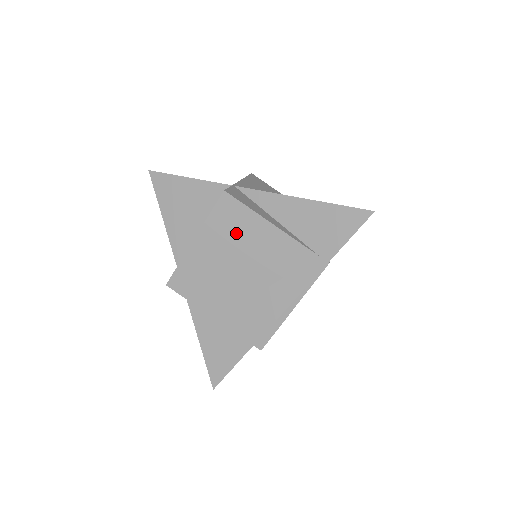
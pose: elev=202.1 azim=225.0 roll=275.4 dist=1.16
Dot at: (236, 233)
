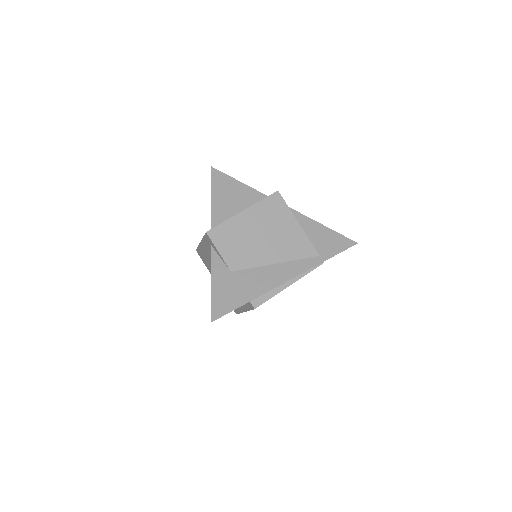
Dot at: (274, 219)
